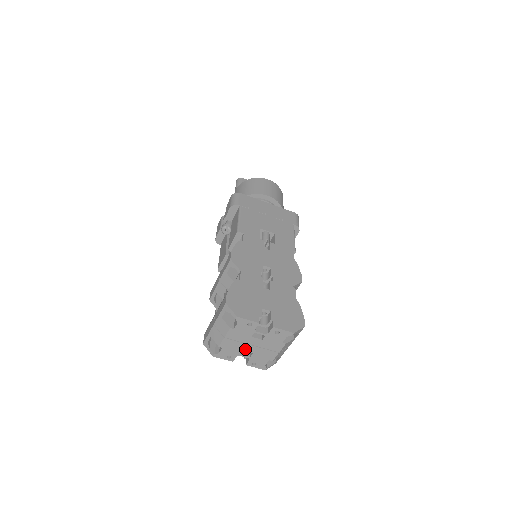
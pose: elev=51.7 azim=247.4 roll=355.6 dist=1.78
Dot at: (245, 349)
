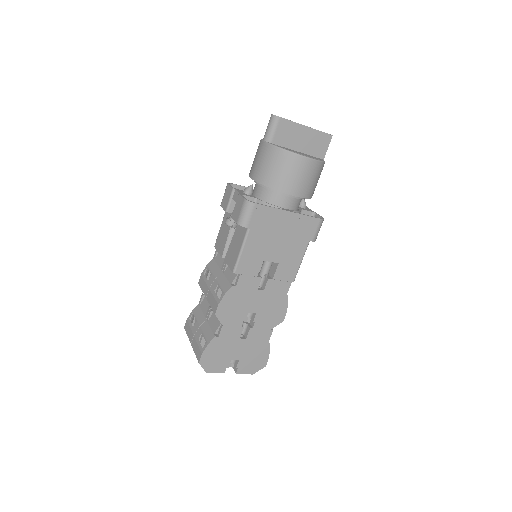
Dot at: occluded
